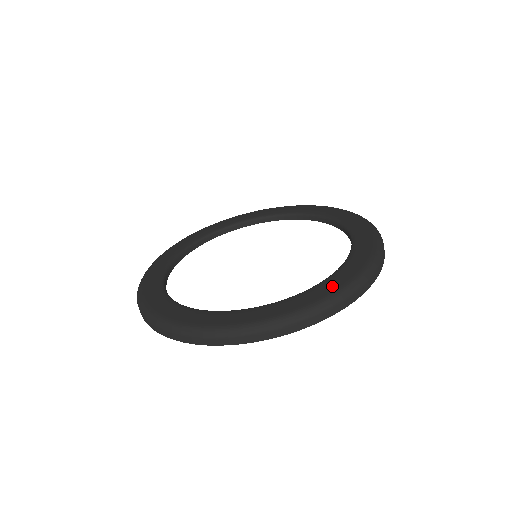
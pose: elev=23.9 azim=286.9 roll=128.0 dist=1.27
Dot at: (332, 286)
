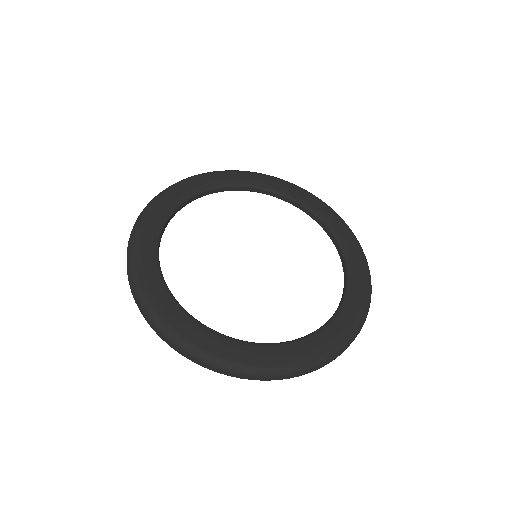
Dot at: (355, 312)
